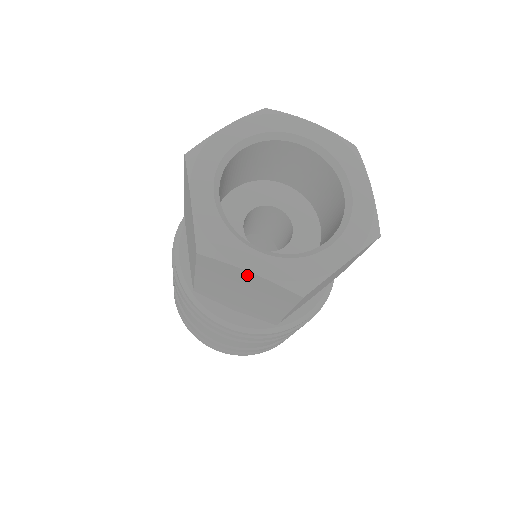
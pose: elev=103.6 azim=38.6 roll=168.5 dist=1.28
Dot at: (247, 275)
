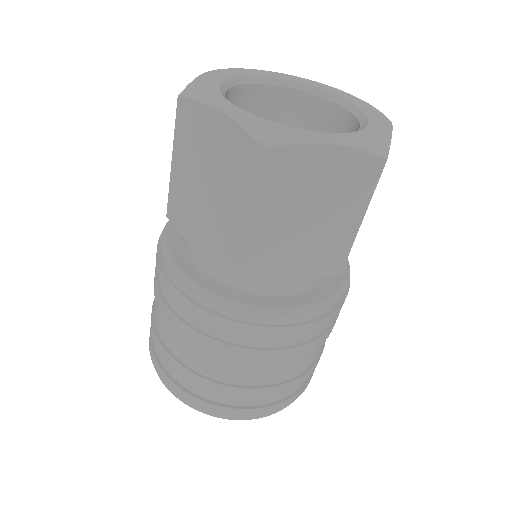
Dot at: (324, 156)
